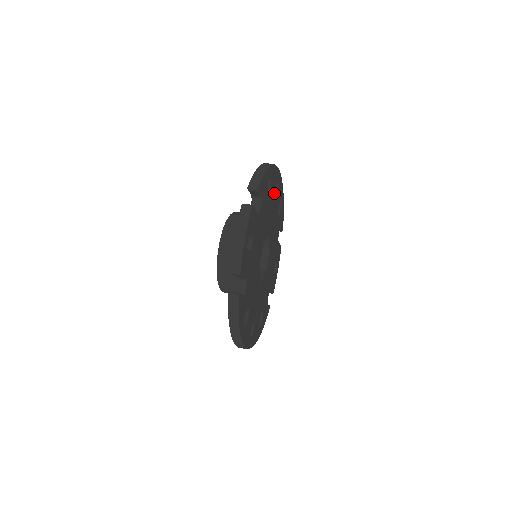
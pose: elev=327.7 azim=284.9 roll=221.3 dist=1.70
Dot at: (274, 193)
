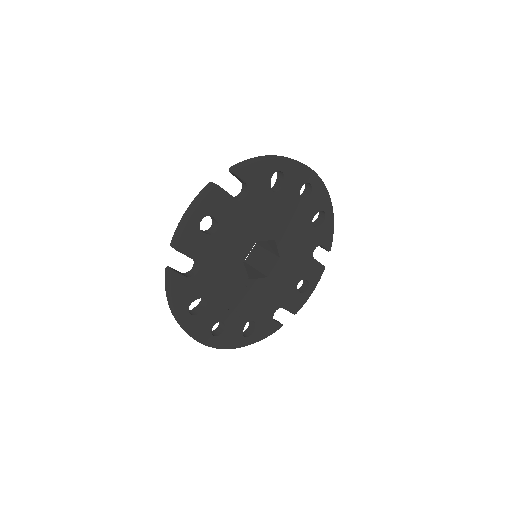
Dot at: (297, 195)
